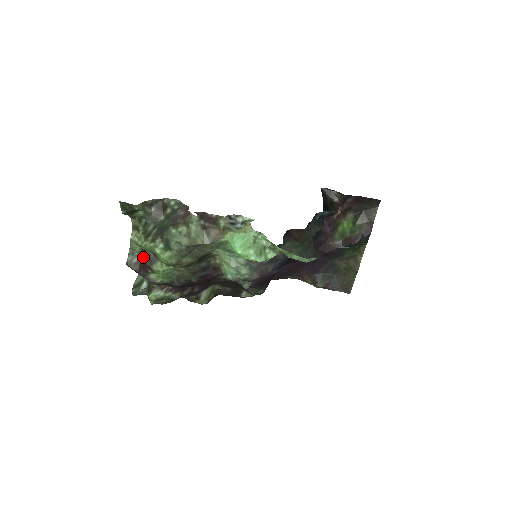
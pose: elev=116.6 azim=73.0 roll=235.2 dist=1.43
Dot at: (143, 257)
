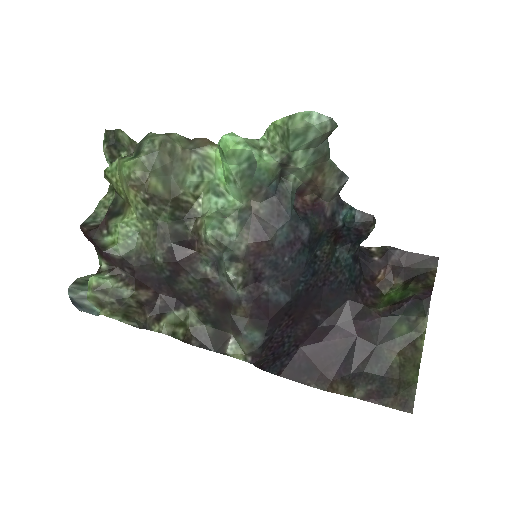
Dot at: occluded
